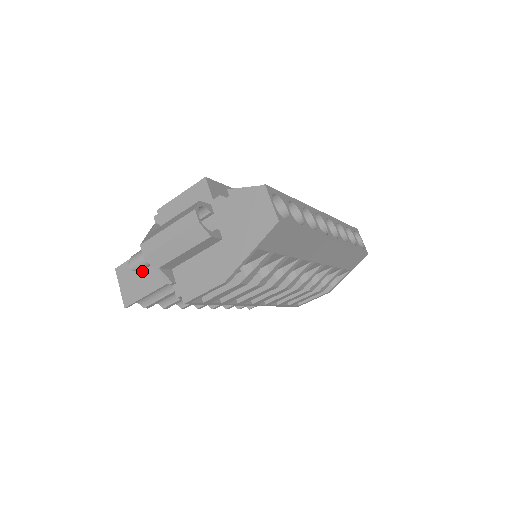
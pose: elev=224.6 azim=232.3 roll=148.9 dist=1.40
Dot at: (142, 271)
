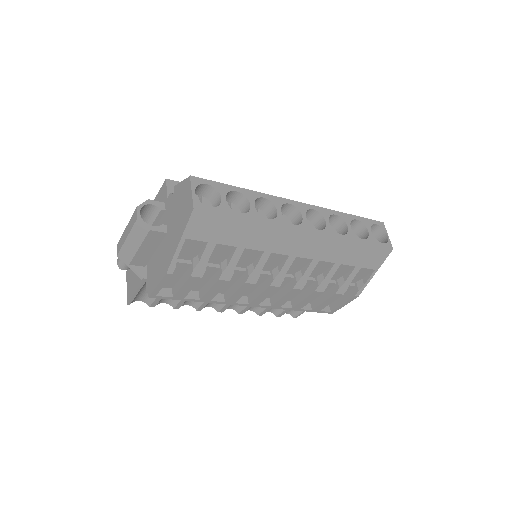
Dot at: occluded
